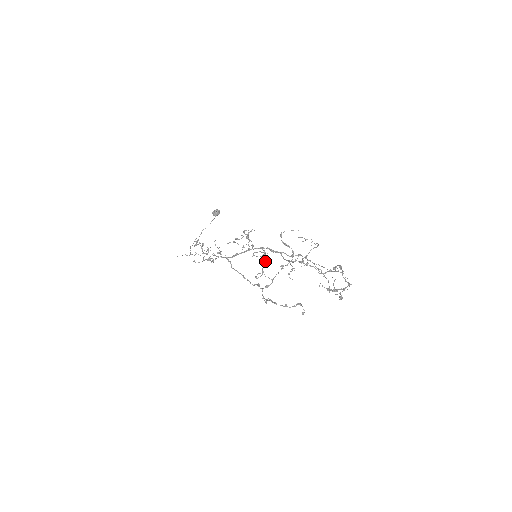
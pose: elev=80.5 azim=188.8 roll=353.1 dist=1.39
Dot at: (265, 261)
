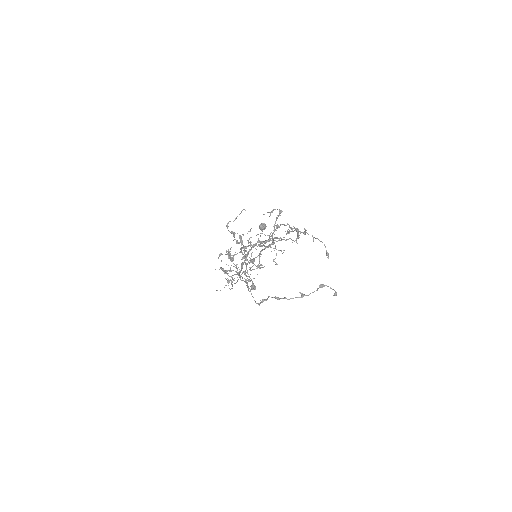
Dot at: (231, 261)
